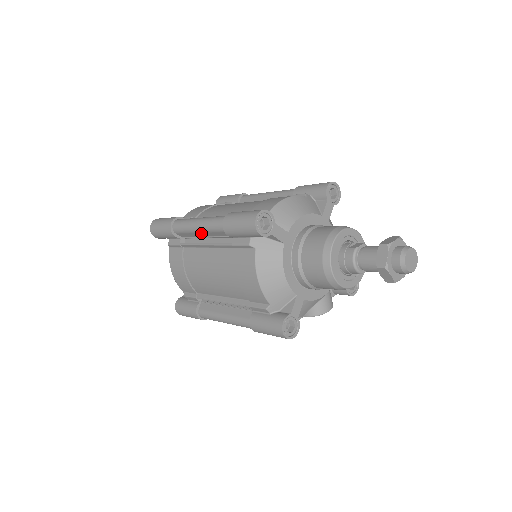
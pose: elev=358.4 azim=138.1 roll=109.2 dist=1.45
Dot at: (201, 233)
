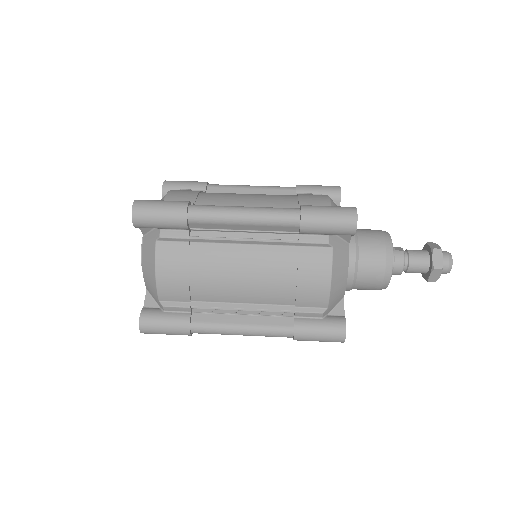
Dot at: (244, 225)
